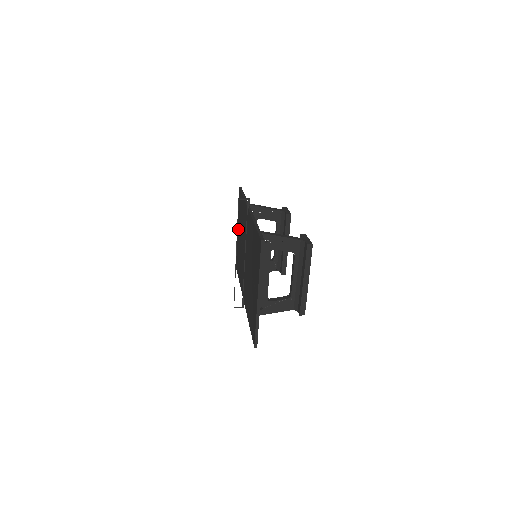
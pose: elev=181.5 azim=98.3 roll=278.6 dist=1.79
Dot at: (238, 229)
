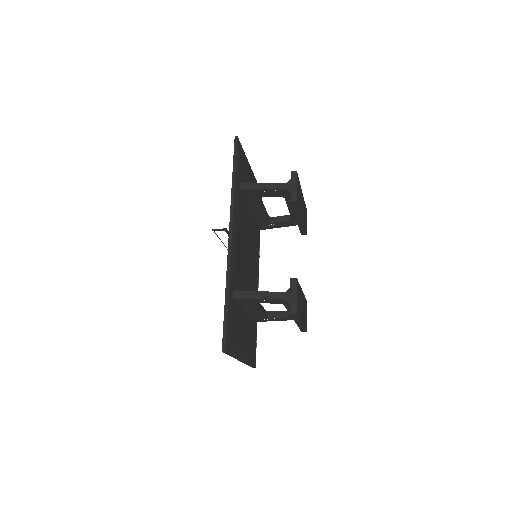
Dot at: occluded
